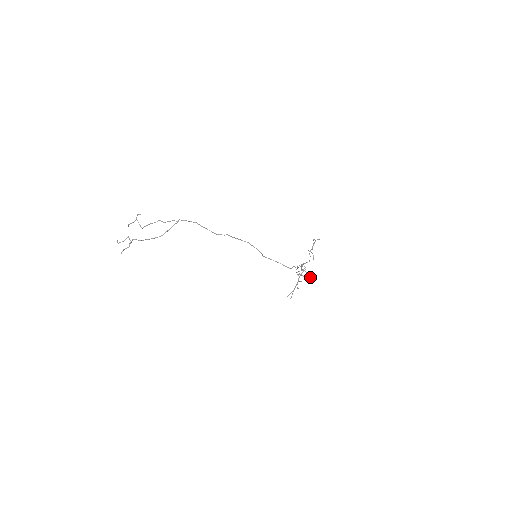
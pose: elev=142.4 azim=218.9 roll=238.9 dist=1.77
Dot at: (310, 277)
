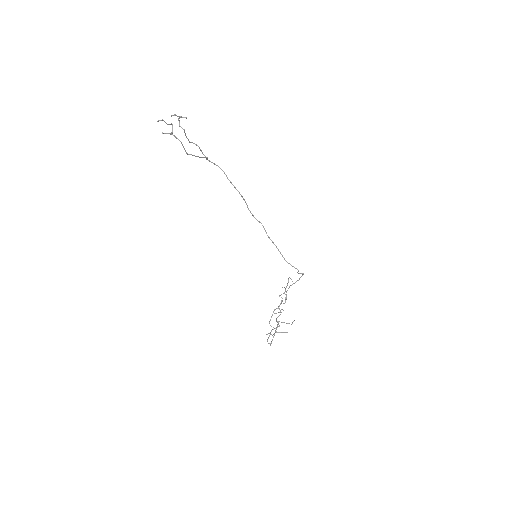
Dot at: occluded
